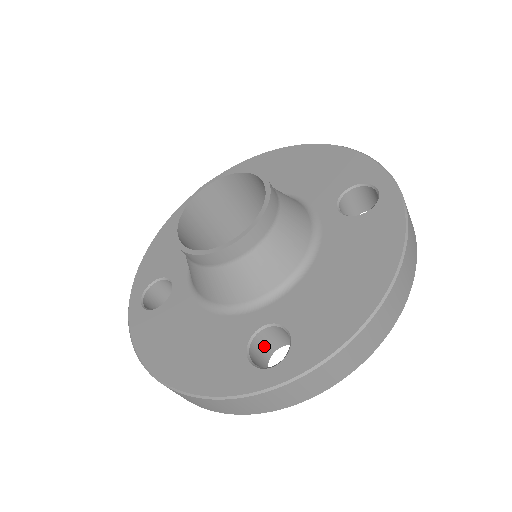
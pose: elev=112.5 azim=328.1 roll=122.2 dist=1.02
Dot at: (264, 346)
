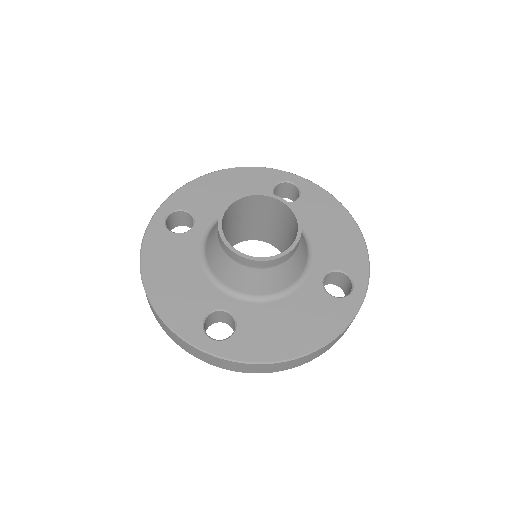
Dot at: (217, 317)
